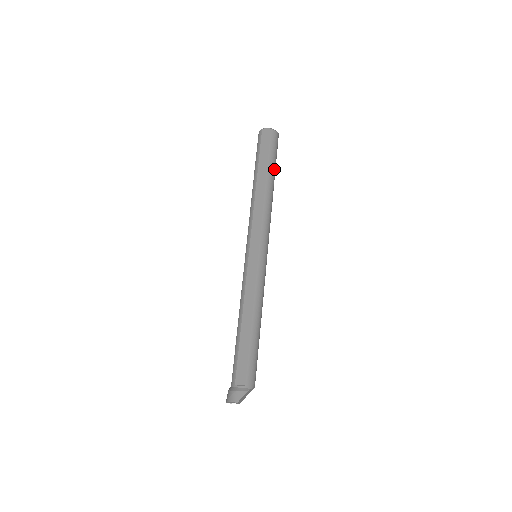
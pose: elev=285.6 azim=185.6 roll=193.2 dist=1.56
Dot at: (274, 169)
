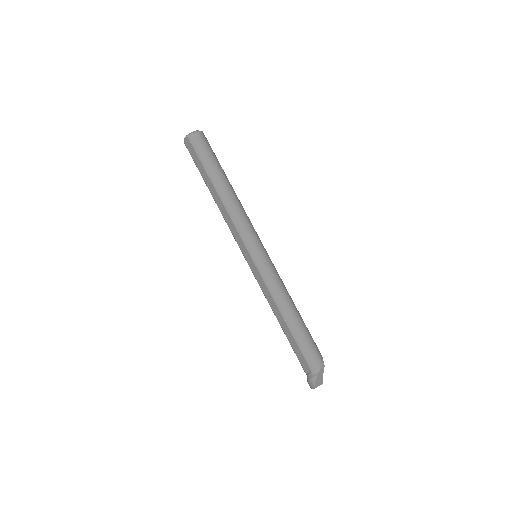
Dot at: (215, 169)
